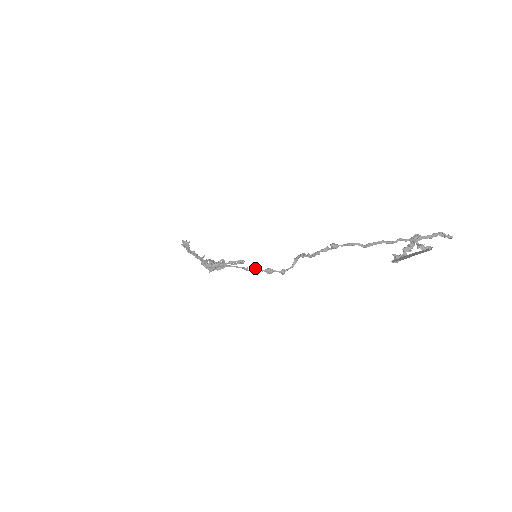
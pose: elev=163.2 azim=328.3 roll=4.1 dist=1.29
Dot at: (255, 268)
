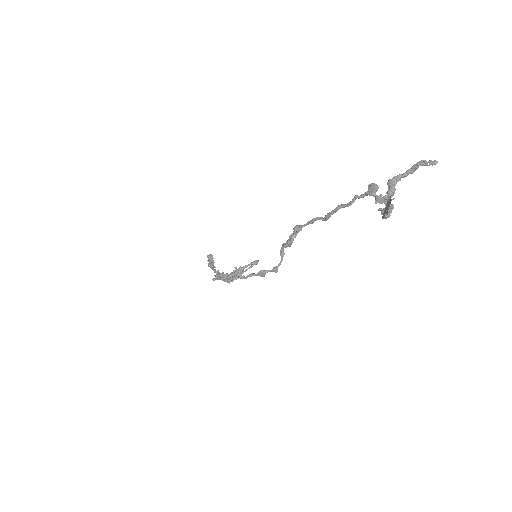
Dot at: (249, 274)
